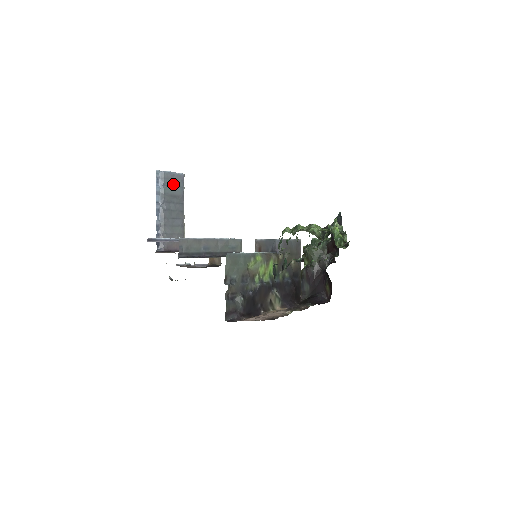
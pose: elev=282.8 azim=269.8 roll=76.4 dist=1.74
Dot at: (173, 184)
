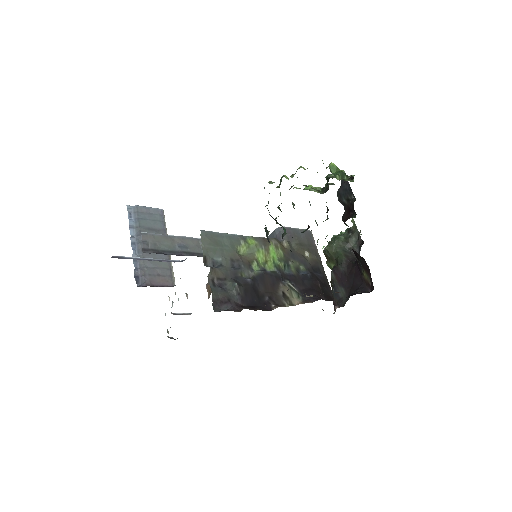
Dot at: (150, 218)
